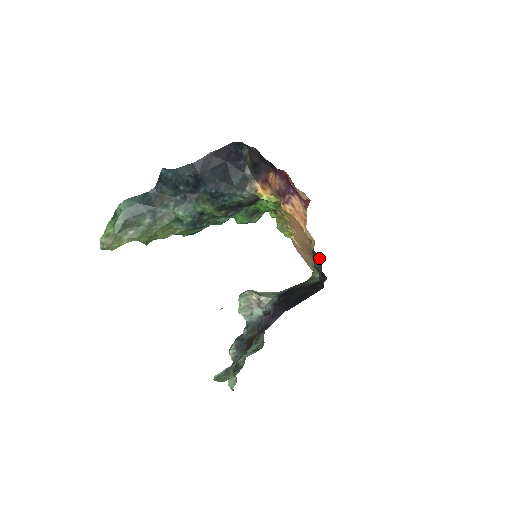
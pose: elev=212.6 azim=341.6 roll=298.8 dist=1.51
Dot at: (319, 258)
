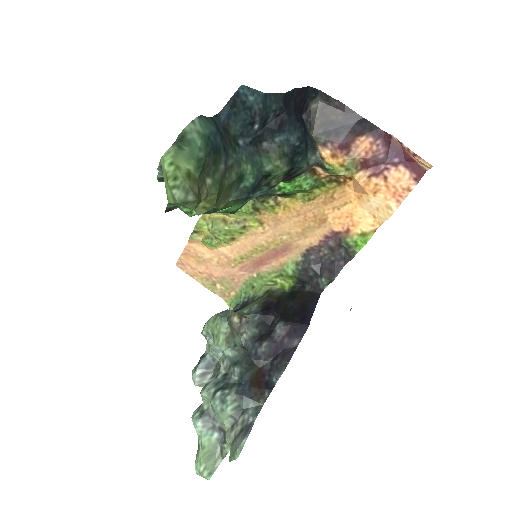
Dot at: (344, 253)
